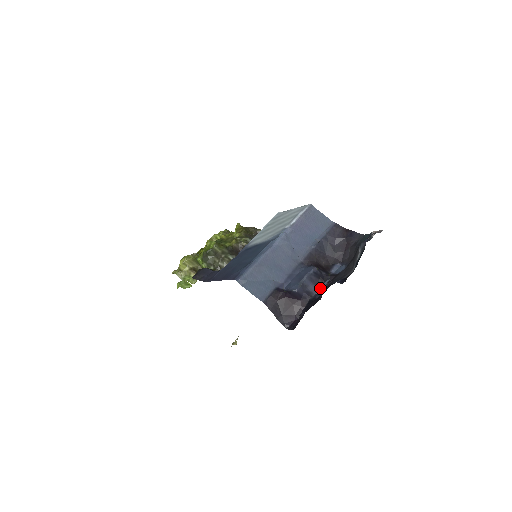
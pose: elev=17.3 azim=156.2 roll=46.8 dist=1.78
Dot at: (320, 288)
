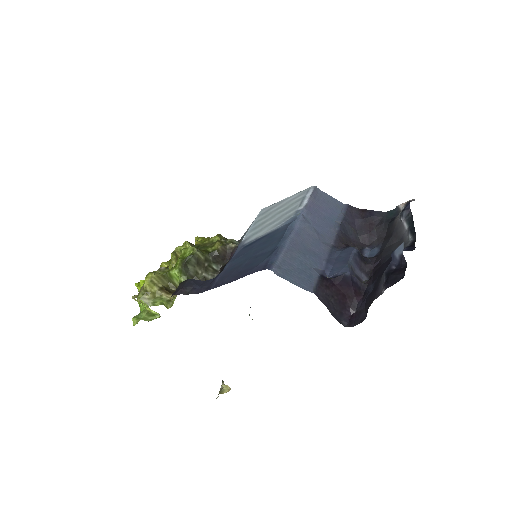
Dot at: (365, 273)
